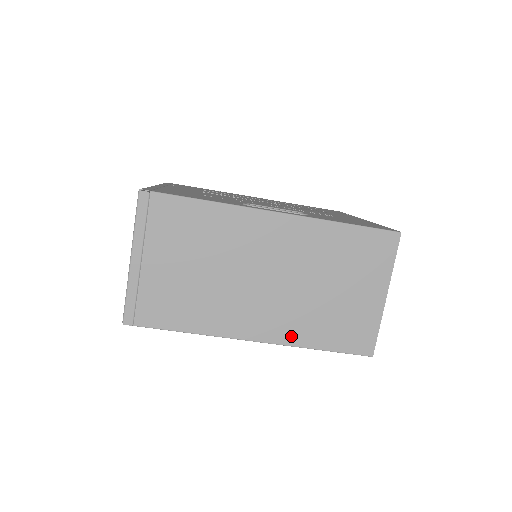
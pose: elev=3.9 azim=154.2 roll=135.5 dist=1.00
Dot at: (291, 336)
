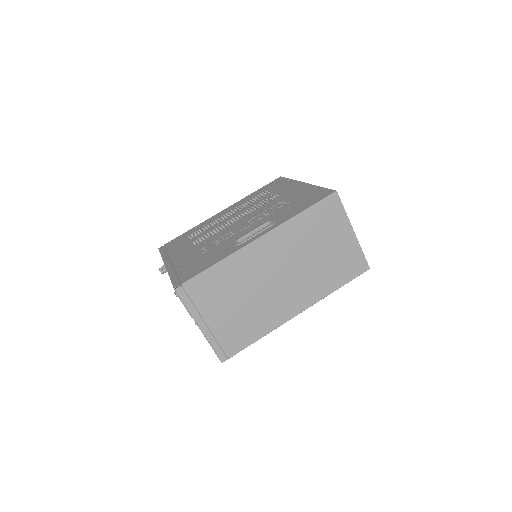
Dot at: (317, 295)
